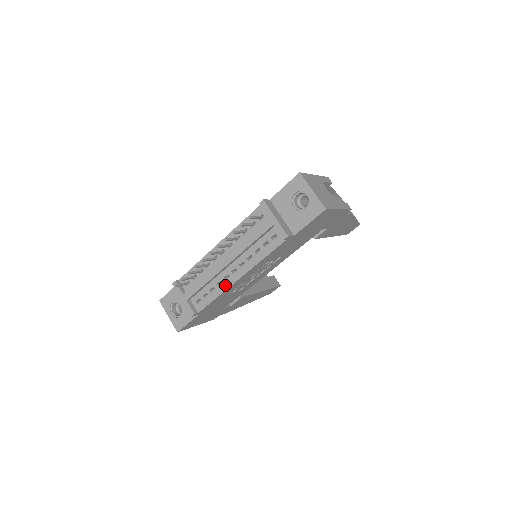
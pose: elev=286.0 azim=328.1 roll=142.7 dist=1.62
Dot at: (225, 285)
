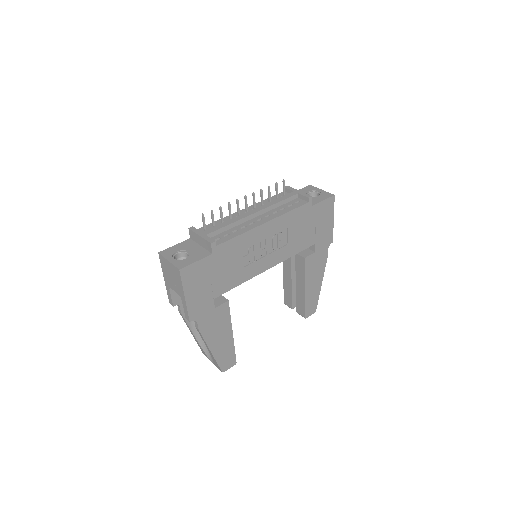
Dot at: (250, 227)
